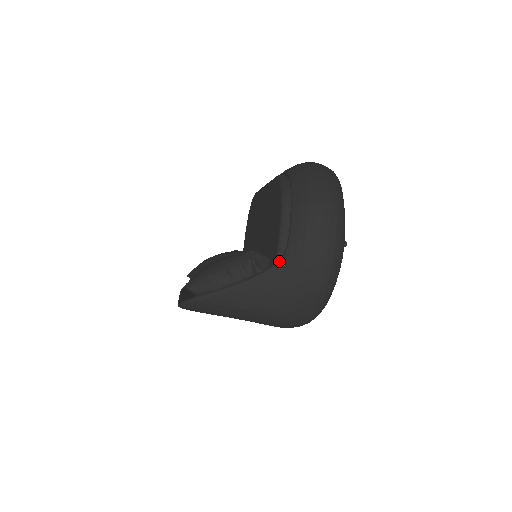
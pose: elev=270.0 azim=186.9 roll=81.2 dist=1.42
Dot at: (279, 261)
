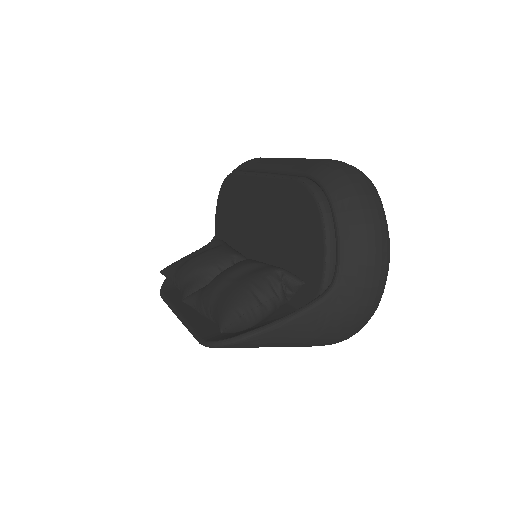
Dot at: (328, 293)
